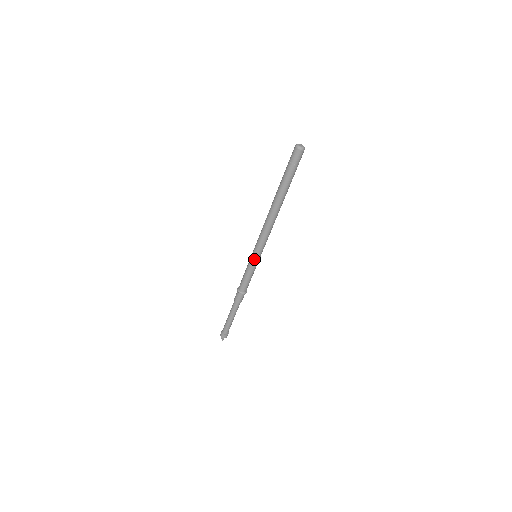
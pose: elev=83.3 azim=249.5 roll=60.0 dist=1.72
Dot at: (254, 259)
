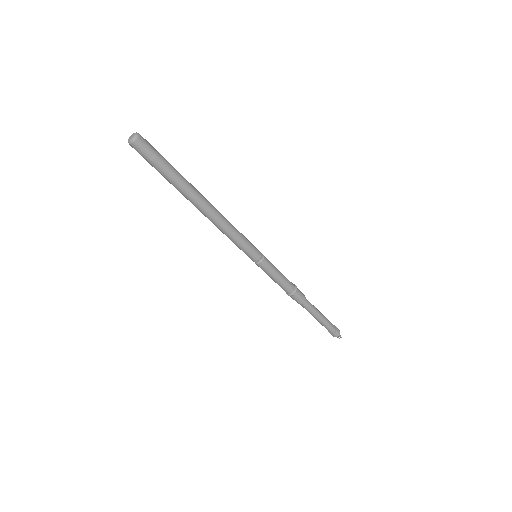
Dot at: (257, 261)
